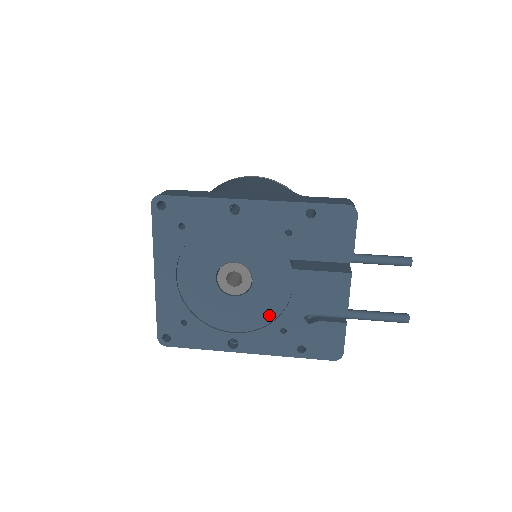
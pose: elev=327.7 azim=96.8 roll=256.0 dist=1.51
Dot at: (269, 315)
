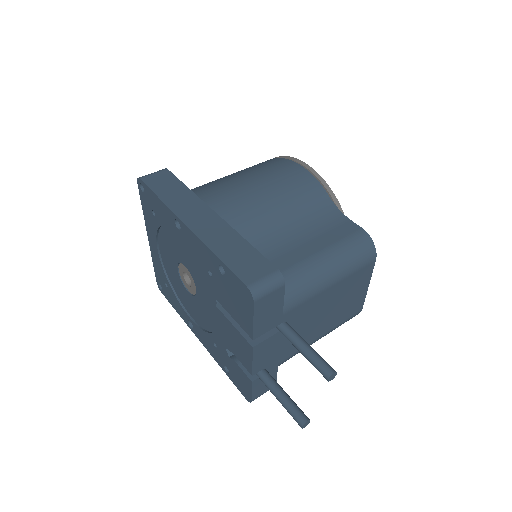
Dot at: (208, 325)
